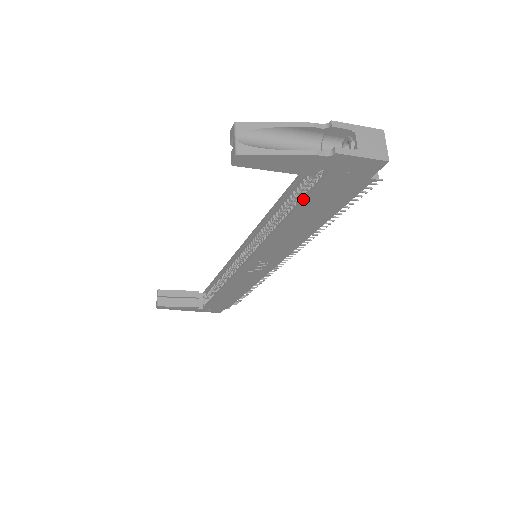
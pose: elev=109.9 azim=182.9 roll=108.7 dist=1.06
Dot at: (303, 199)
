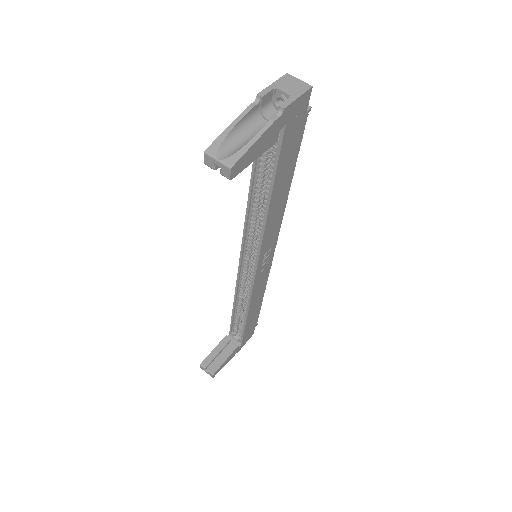
Dot at: (276, 168)
